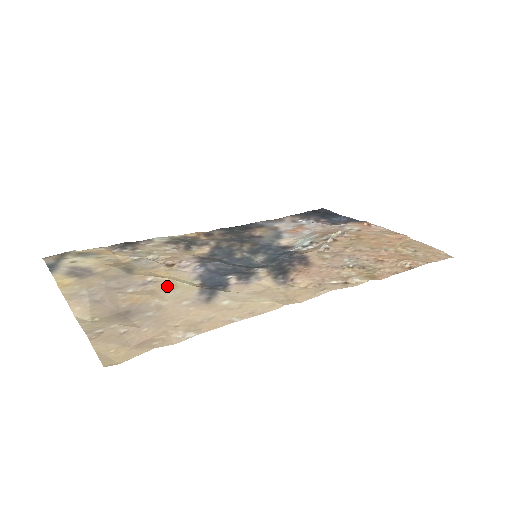
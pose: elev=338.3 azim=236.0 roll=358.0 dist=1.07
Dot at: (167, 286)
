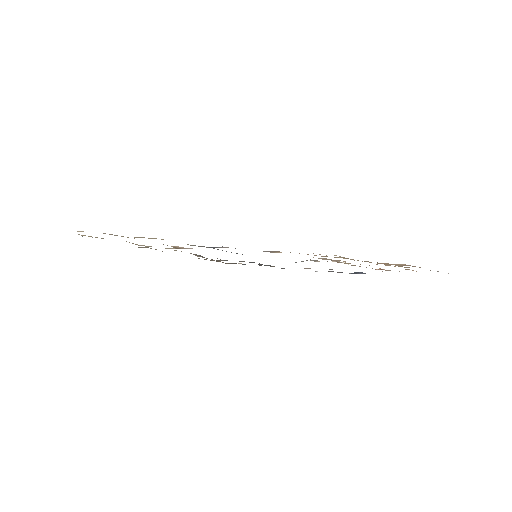
Dot at: occluded
